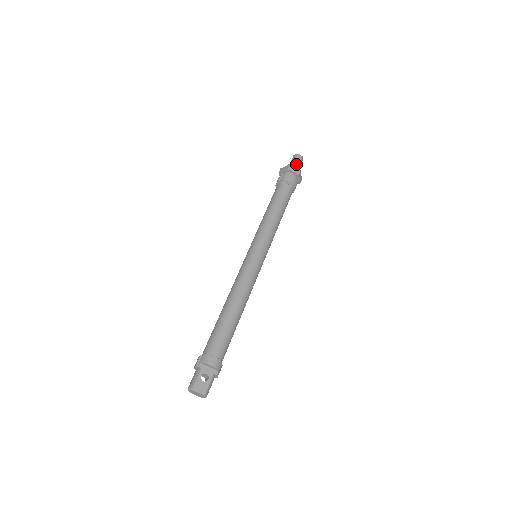
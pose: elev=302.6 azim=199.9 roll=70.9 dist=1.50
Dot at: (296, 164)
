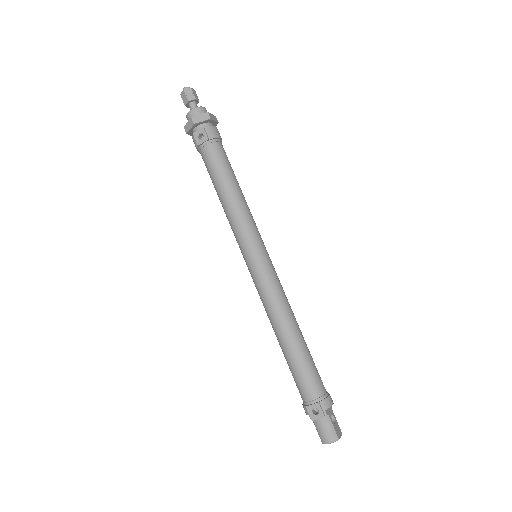
Dot at: occluded
